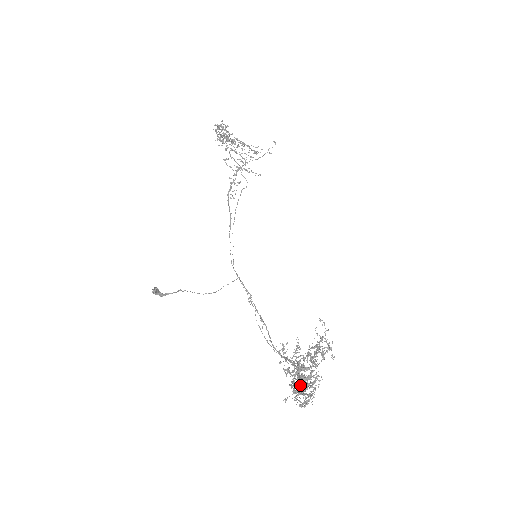
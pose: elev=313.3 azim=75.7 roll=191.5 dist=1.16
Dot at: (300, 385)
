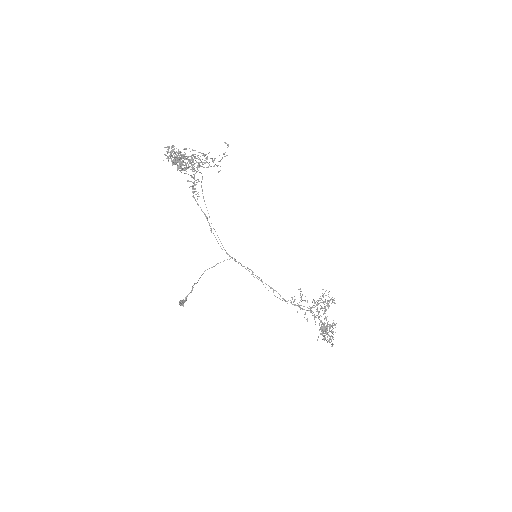
Dot at: (324, 330)
